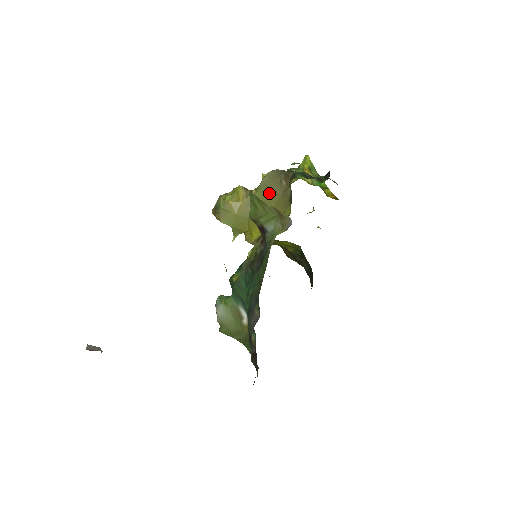
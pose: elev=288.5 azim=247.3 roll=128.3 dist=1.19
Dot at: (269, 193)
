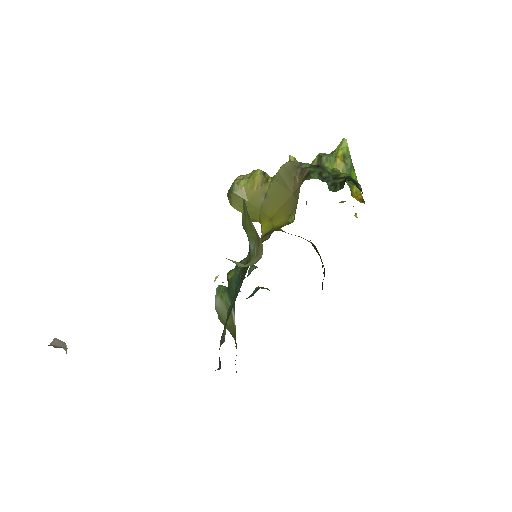
Dot at: (282, 187)
